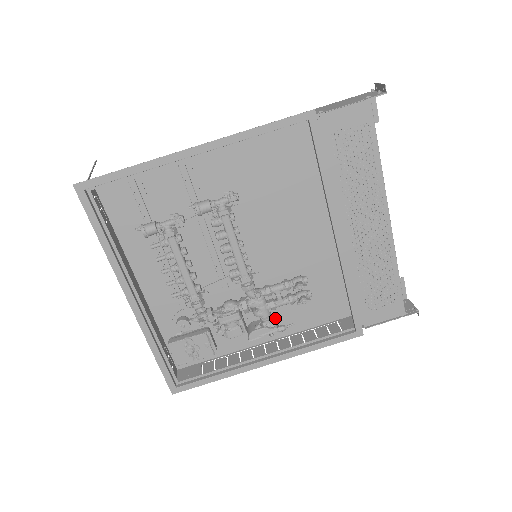
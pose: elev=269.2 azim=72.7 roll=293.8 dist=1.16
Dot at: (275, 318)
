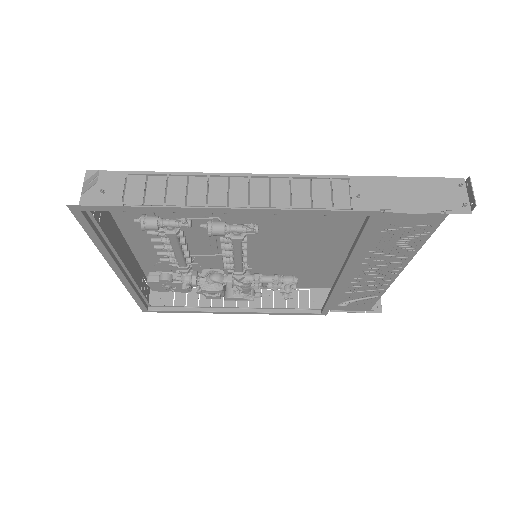
Dot at: occluded
